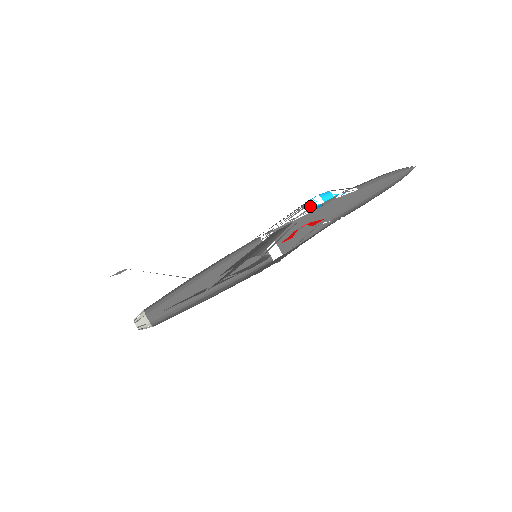
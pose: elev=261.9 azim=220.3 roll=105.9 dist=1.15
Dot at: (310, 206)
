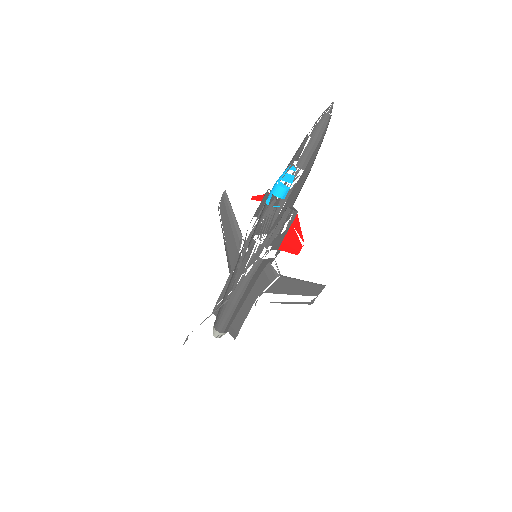
Dot at: occluded
